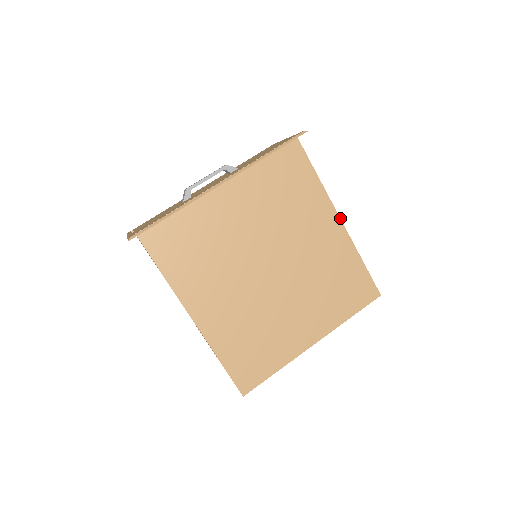
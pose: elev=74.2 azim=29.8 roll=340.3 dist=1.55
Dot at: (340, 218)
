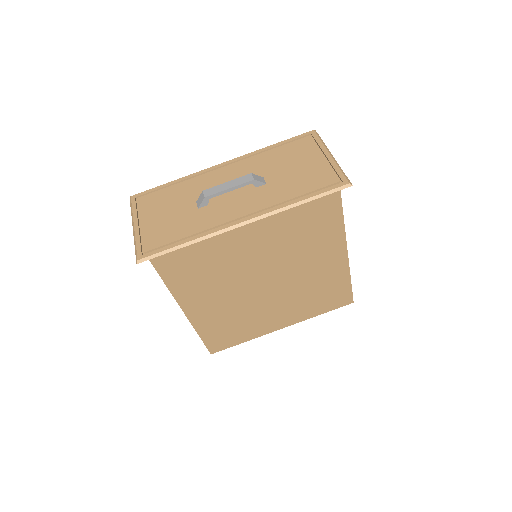
Dot at: (347, 250)
